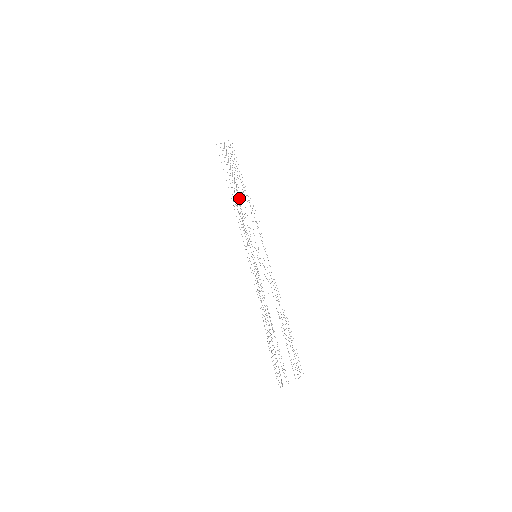
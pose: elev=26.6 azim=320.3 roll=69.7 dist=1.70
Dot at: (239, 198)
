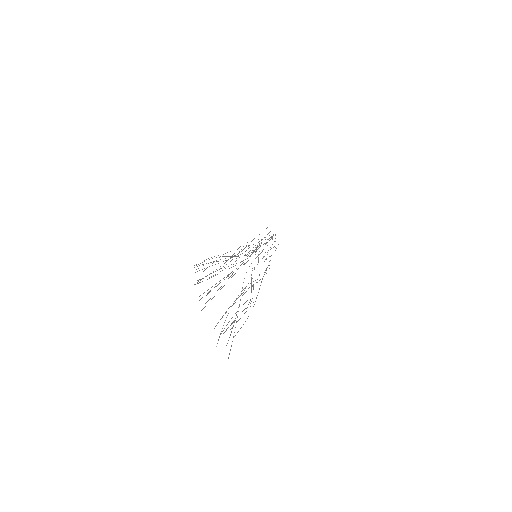
Dot at: occluded
